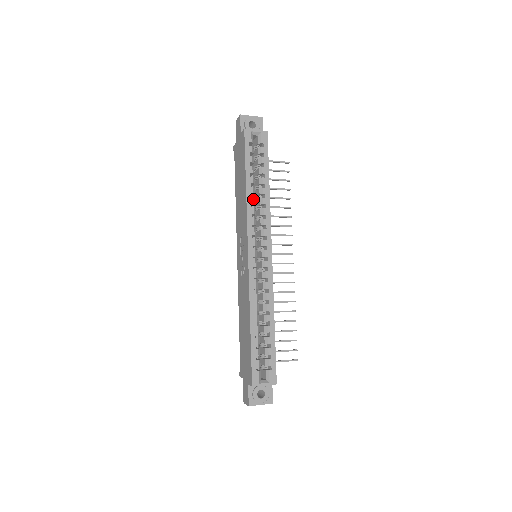
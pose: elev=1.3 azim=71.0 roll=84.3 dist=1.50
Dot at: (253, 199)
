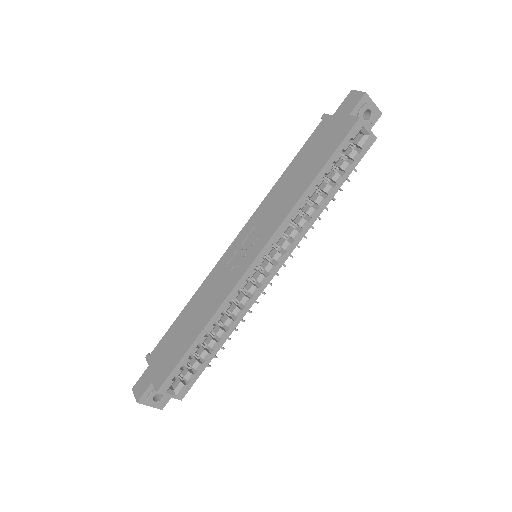
Dot at: (305, 204)
